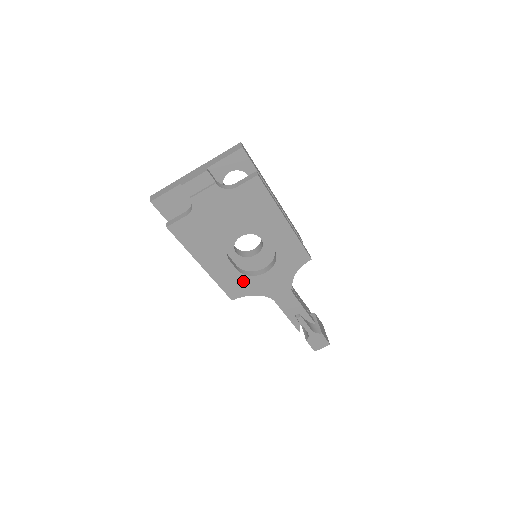
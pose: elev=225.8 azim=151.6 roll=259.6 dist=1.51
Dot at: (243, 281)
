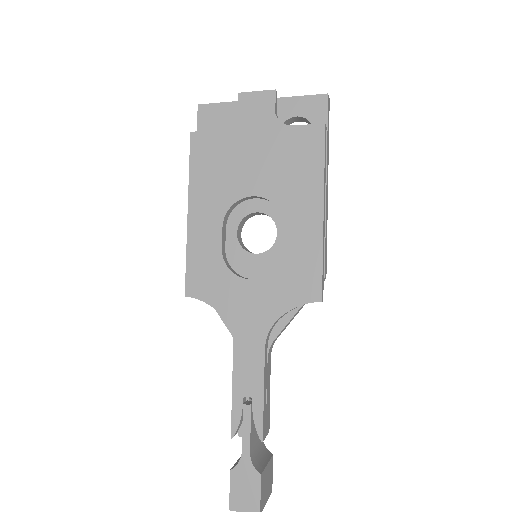
Dot at: (217, 273)
